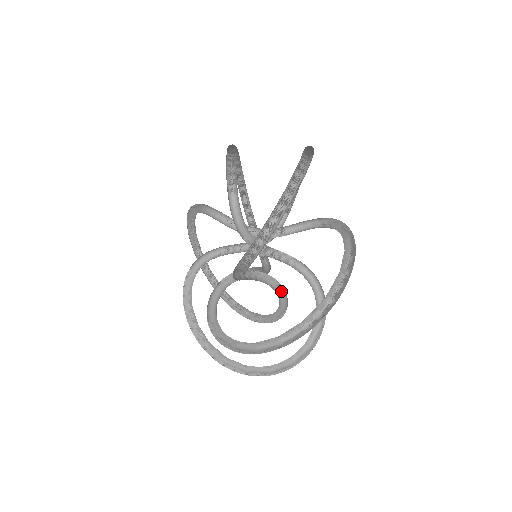
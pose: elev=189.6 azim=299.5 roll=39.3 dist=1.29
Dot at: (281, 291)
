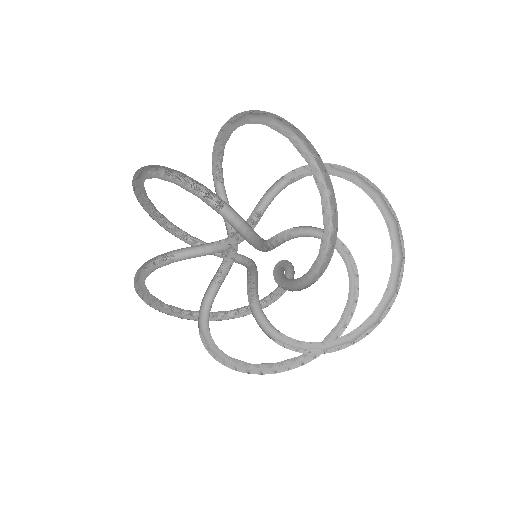
Dot at: occluded
